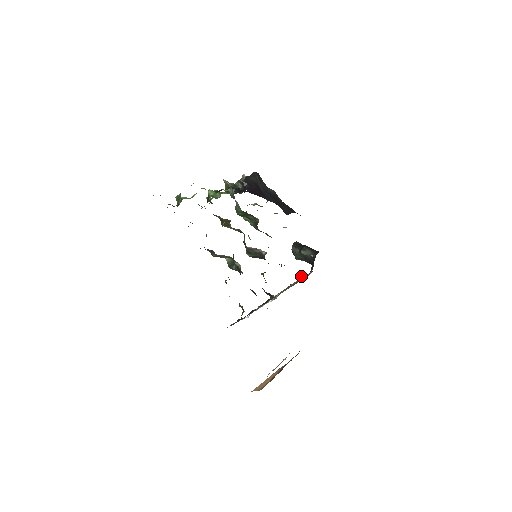
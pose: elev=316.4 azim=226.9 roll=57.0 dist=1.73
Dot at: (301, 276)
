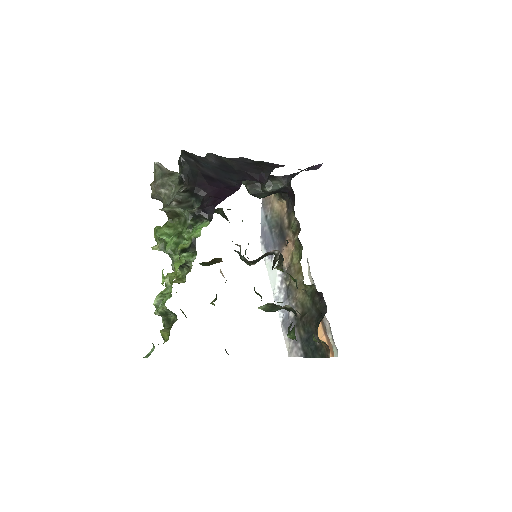
Dot at: (294, 223)
